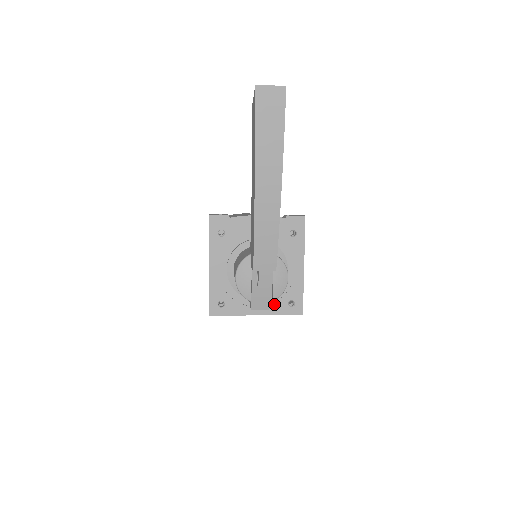
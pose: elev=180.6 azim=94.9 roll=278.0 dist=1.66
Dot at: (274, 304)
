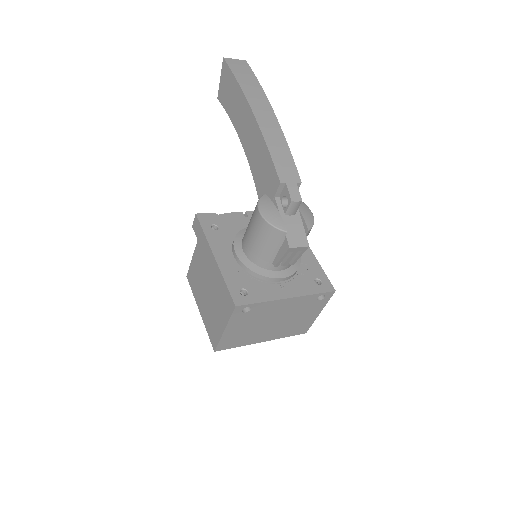
Dot at: (301, 284)
